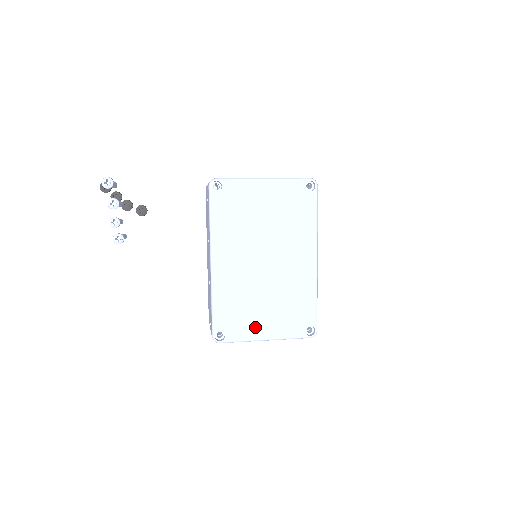
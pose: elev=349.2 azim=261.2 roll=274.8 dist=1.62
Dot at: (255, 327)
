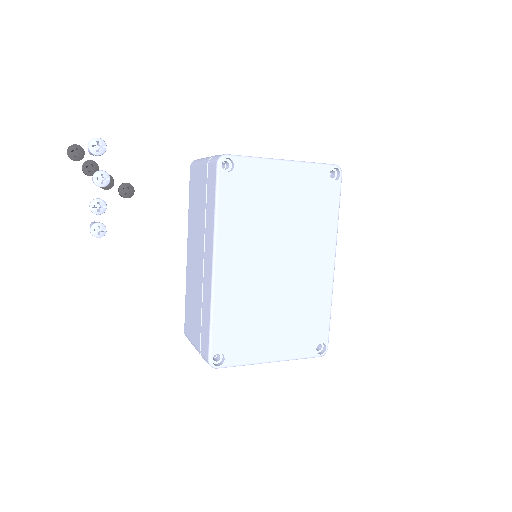
Dot at: (261, 346)
